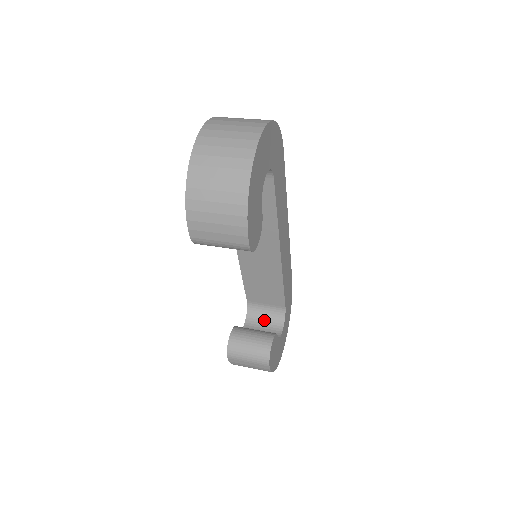
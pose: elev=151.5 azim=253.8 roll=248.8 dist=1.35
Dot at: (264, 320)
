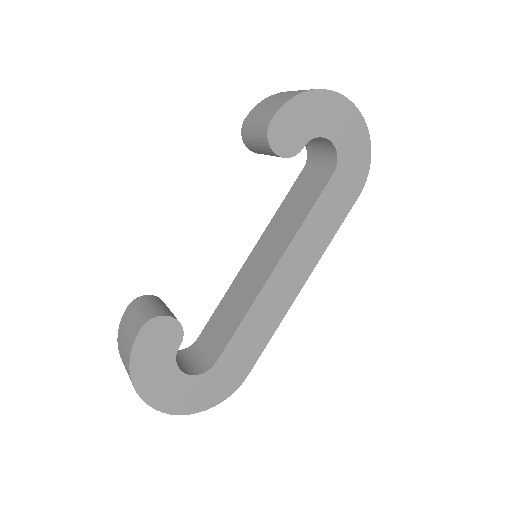
Dot at: (186, 361)
